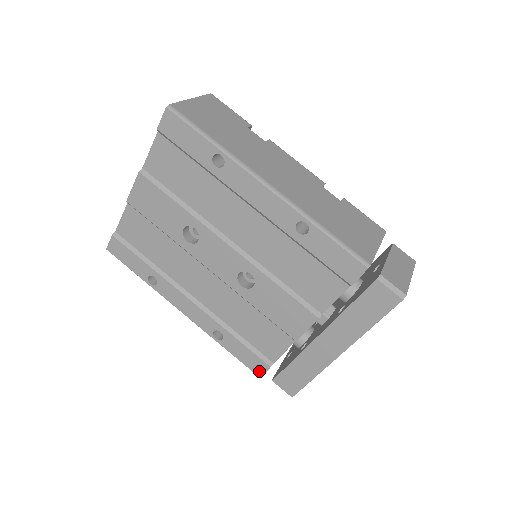
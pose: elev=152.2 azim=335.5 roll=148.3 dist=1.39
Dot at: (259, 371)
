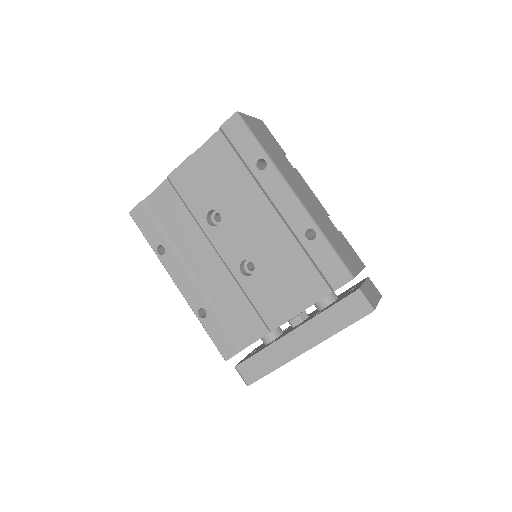
Dot at: (227, 354)
